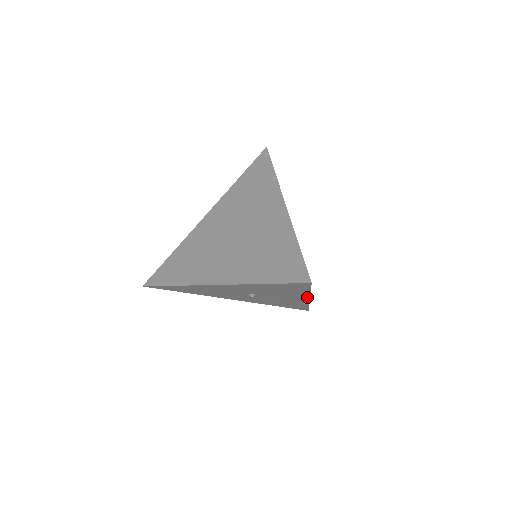
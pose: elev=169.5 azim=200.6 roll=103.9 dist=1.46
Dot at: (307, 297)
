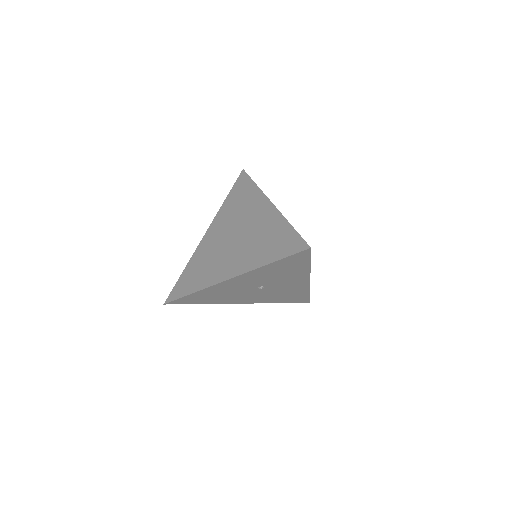
Dot at: (308, 276)
